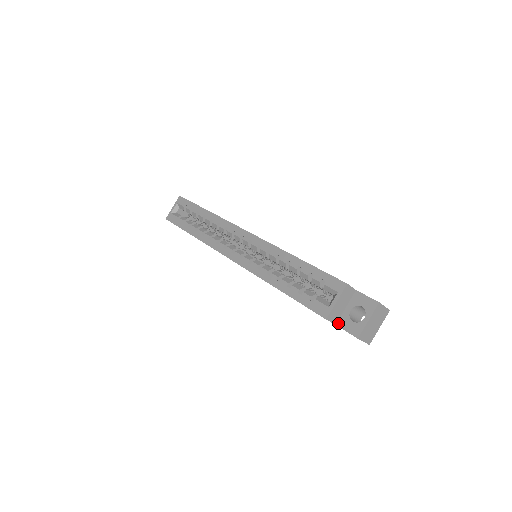
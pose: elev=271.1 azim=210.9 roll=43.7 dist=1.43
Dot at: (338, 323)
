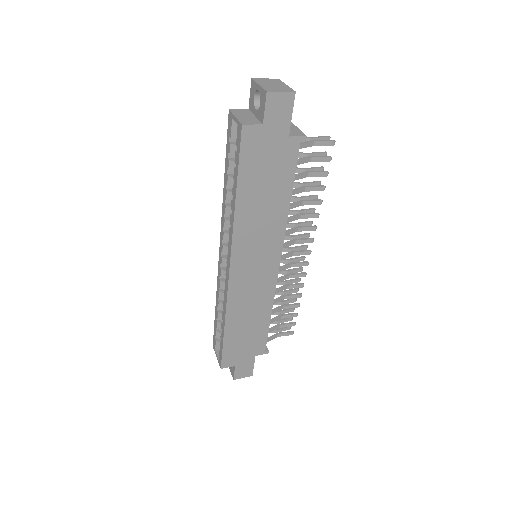
Dot at: (262, 121)
